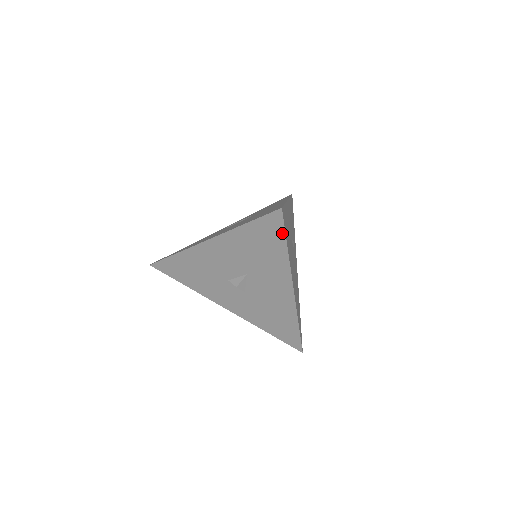
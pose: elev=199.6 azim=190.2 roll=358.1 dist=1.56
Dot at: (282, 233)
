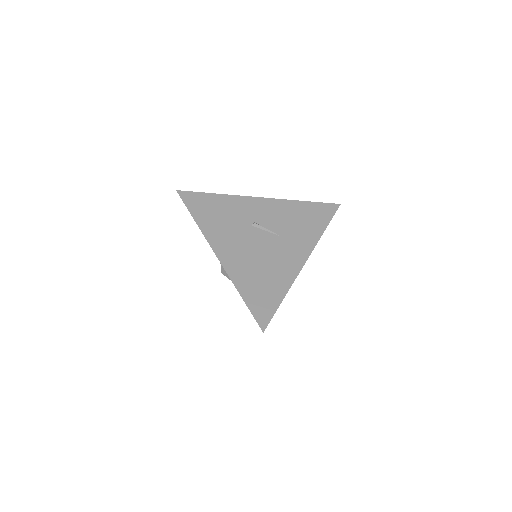
Dot at: occluded
